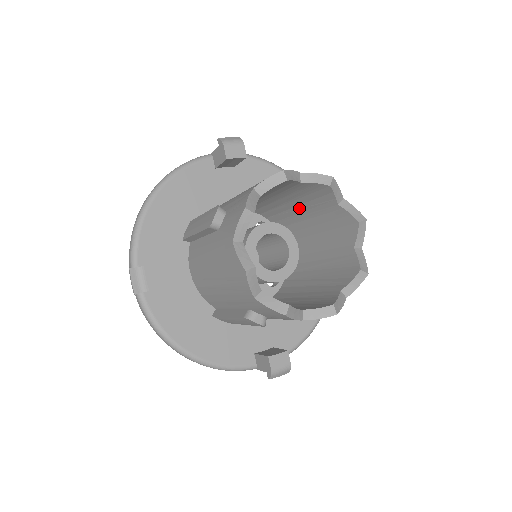
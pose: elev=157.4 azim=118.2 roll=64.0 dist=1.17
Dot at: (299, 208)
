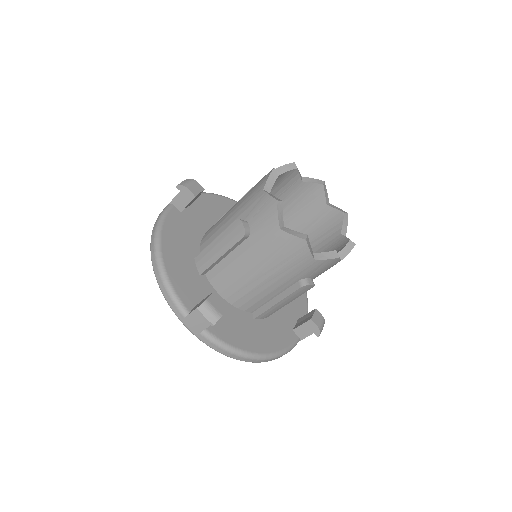
Dot at: occluded
